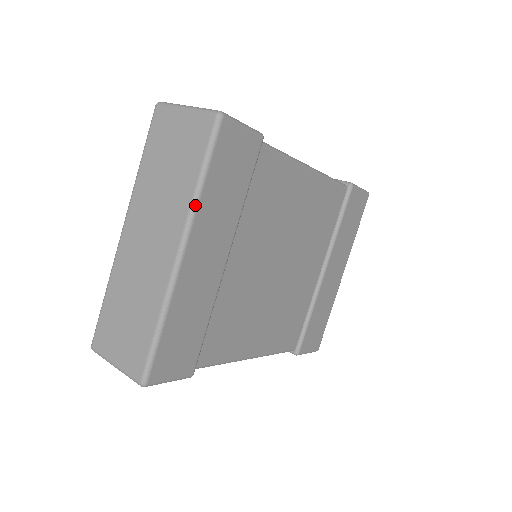
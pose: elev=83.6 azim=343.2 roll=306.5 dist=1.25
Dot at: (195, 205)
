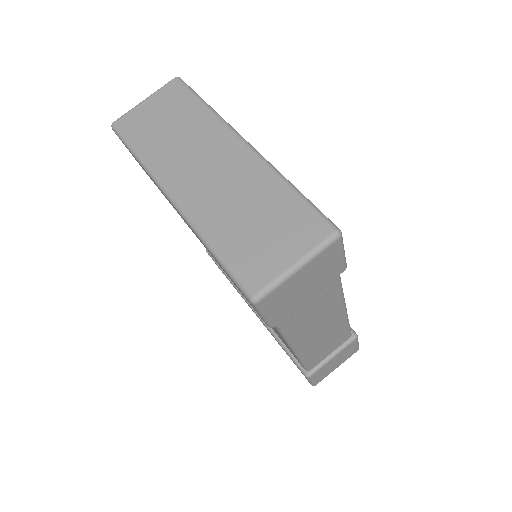
Dot at: (220, 116)
